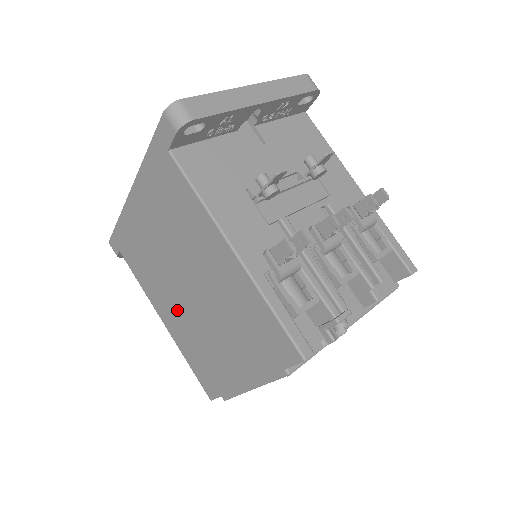
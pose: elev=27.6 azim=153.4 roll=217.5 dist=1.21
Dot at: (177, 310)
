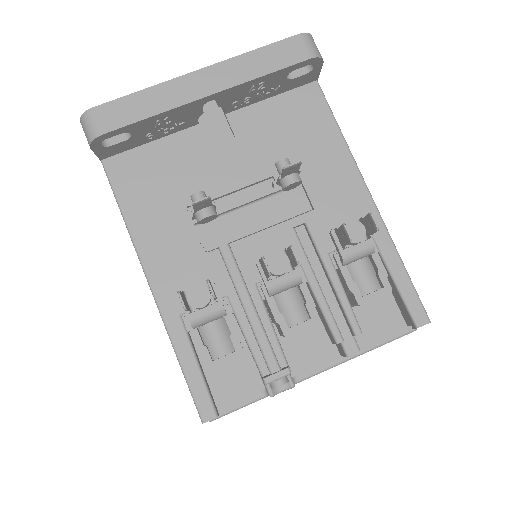
Dot at: occluded
